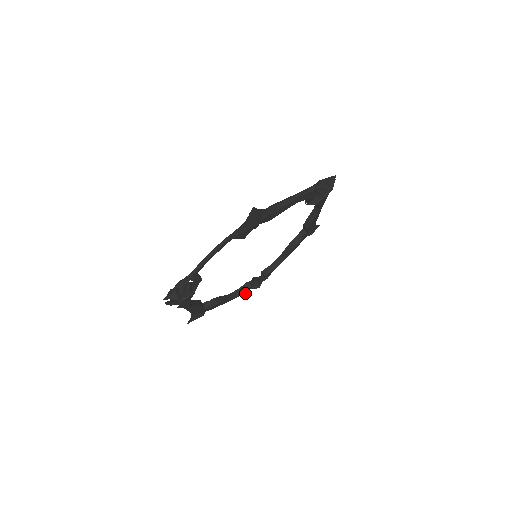
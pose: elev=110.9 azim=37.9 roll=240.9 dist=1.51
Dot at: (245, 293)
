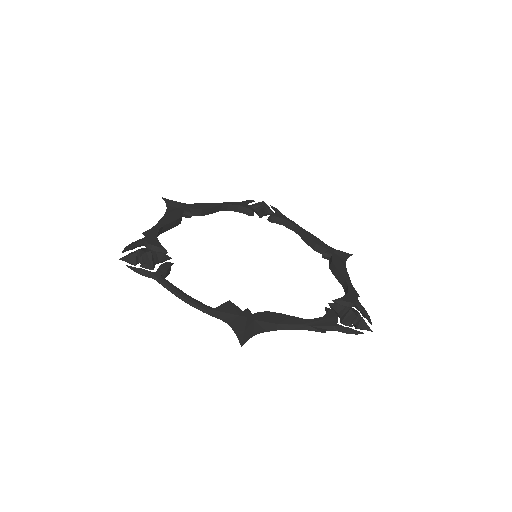
Dot at: occluded
